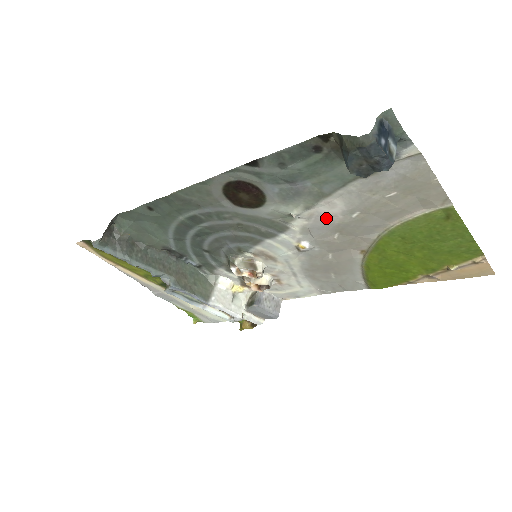
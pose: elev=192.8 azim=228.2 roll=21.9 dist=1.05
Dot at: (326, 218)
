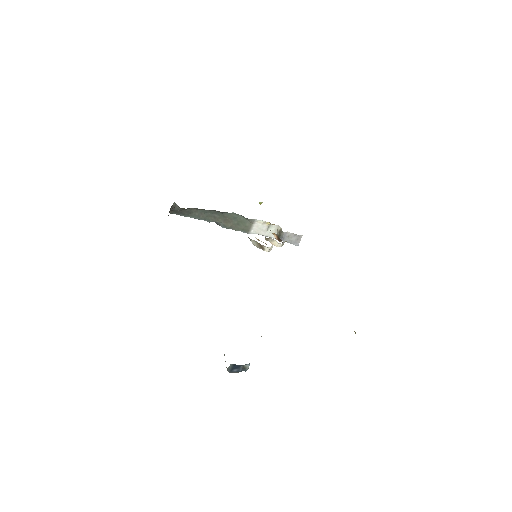
Dot at: occluded
